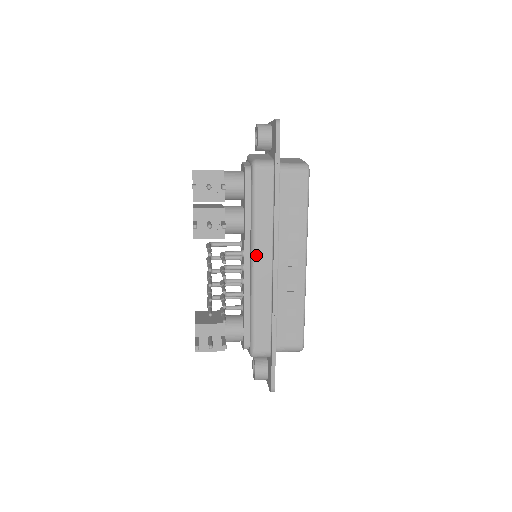
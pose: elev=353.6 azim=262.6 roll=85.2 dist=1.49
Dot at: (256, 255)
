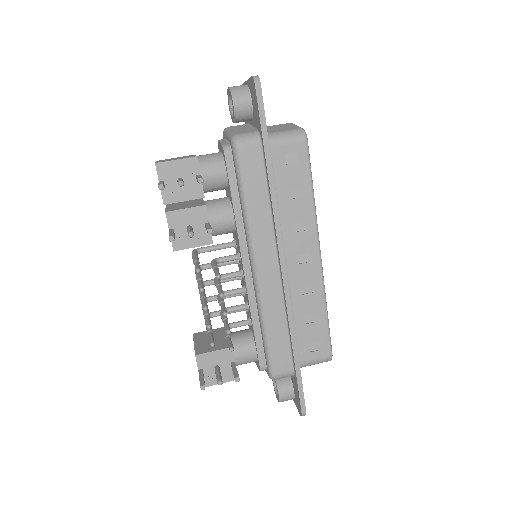
Dot at: (257, 257)
